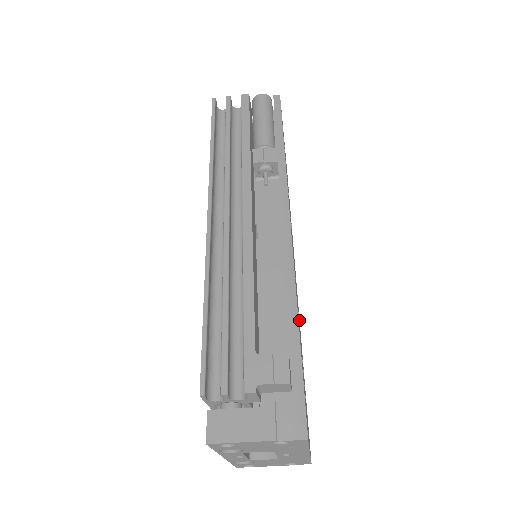
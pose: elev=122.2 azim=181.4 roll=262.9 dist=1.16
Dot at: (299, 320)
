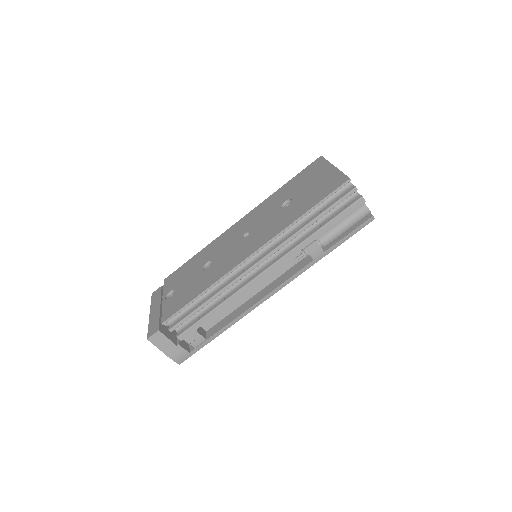
Dot at: occluded
